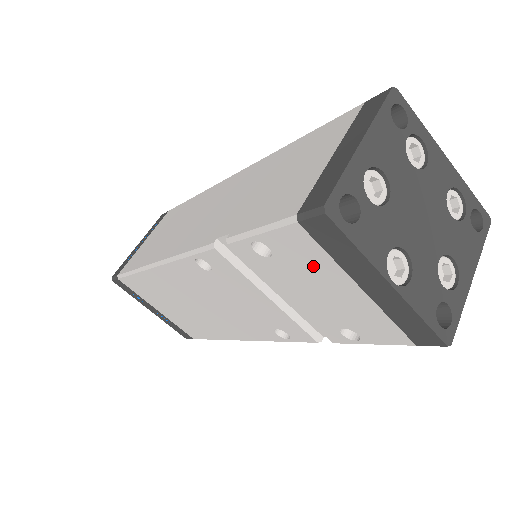
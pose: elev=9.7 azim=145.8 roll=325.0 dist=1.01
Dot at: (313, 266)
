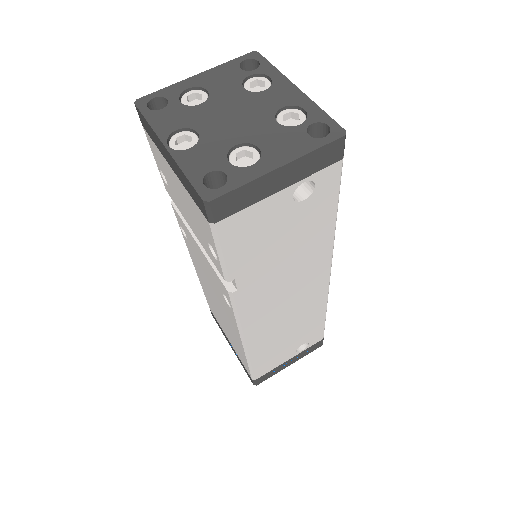
Dot at: (166, 169)
